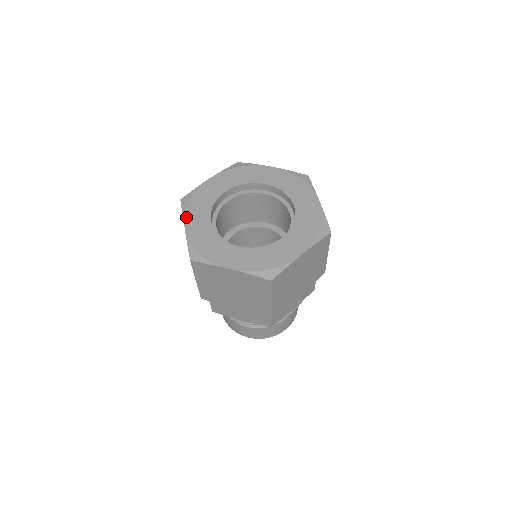
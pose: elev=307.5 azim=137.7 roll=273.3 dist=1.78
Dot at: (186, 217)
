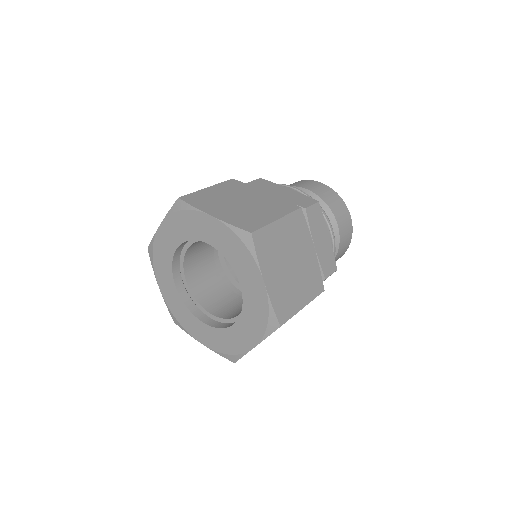
Dot at: (156, 276)
